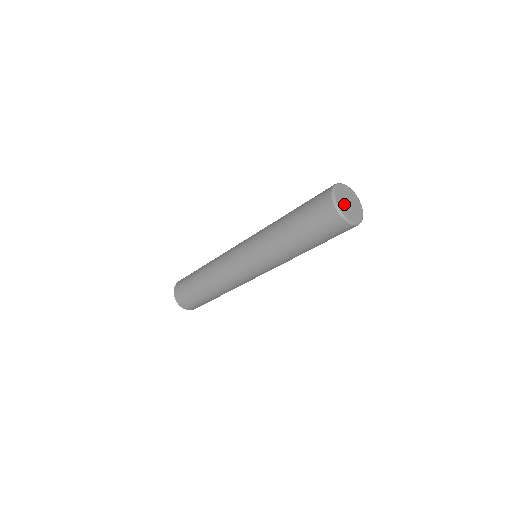
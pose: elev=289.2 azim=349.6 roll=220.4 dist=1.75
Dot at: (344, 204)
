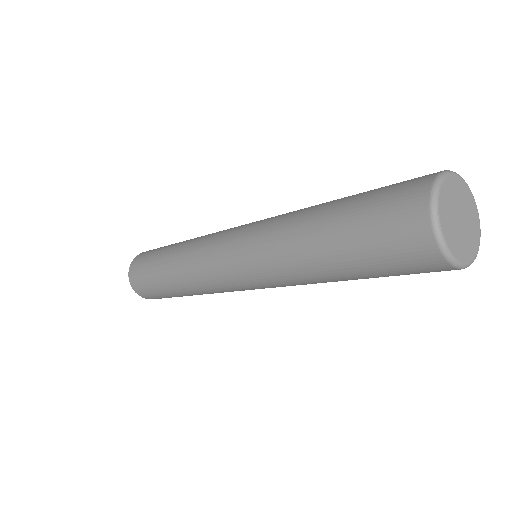
Dot at: (453, 201)
